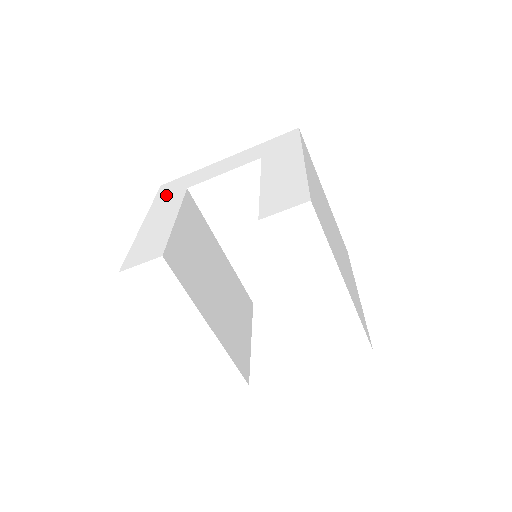
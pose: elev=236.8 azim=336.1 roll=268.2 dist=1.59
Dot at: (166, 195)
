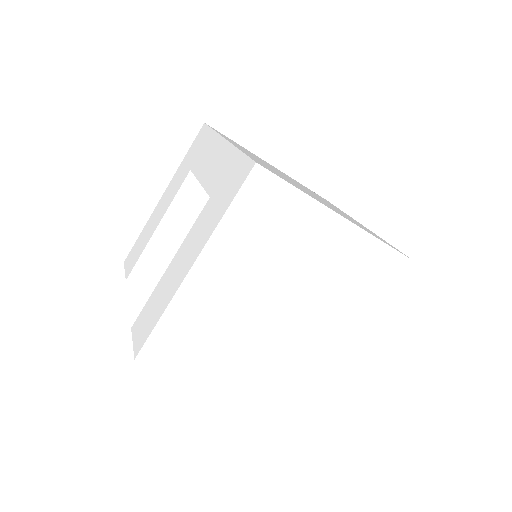
Dot at: (187, 160)
